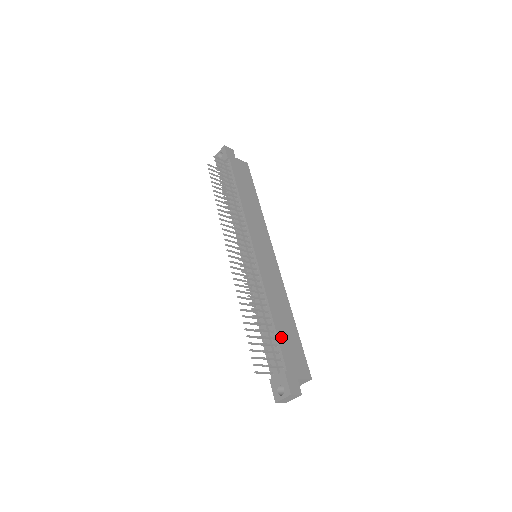
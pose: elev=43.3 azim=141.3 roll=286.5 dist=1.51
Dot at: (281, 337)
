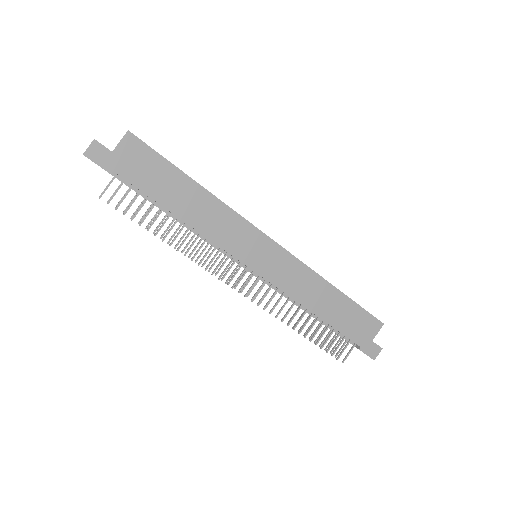
Dot at: (339, 326)
